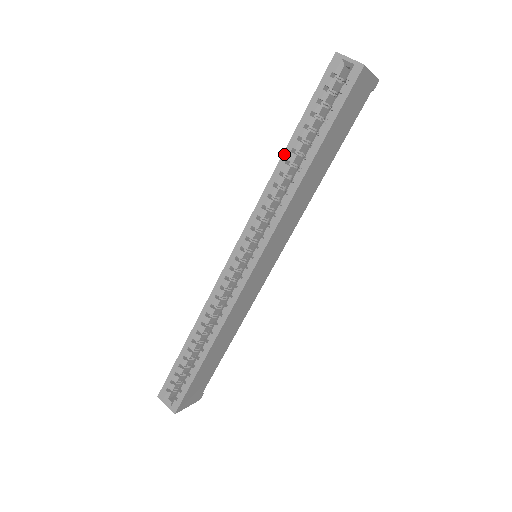
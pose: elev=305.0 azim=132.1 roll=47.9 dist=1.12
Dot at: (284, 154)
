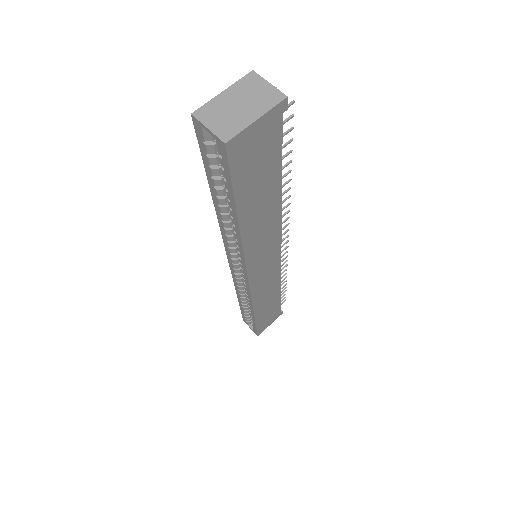
Dot at: (214, 205)
